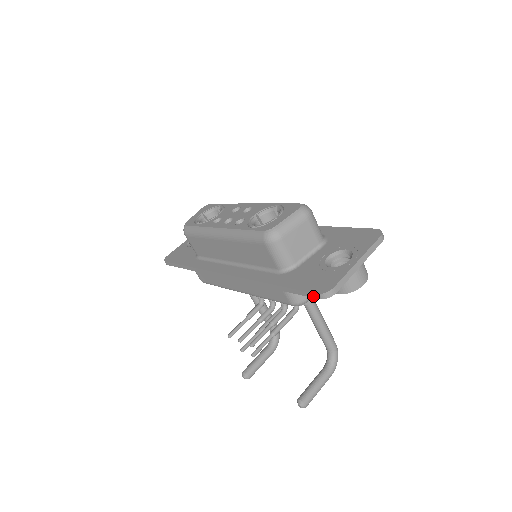
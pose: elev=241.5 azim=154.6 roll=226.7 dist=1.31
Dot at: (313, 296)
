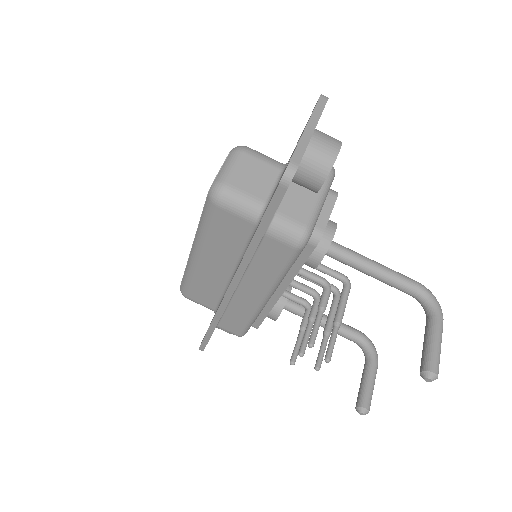
Dot at: (281, 193)
